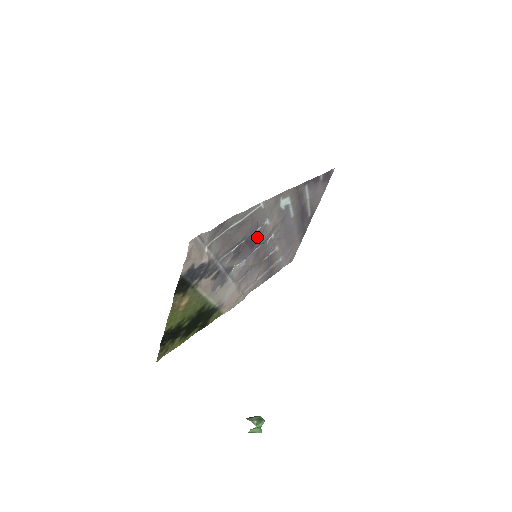
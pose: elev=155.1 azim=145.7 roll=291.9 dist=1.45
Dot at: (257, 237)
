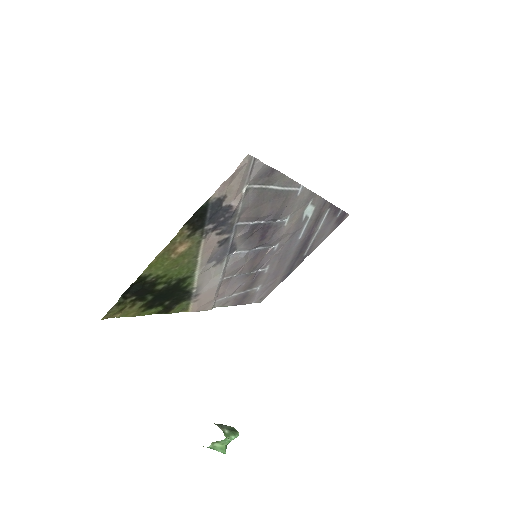
Dot at: (271, 231)
